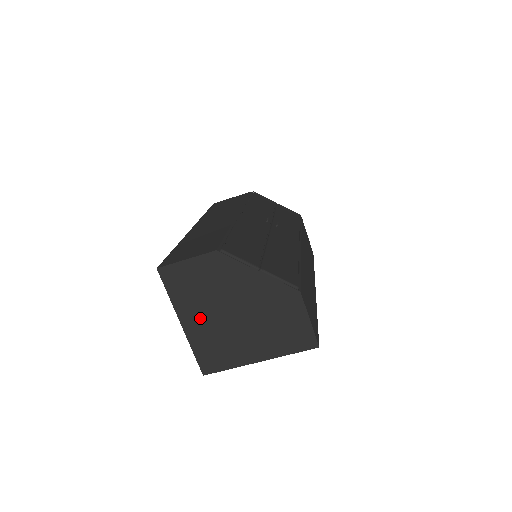
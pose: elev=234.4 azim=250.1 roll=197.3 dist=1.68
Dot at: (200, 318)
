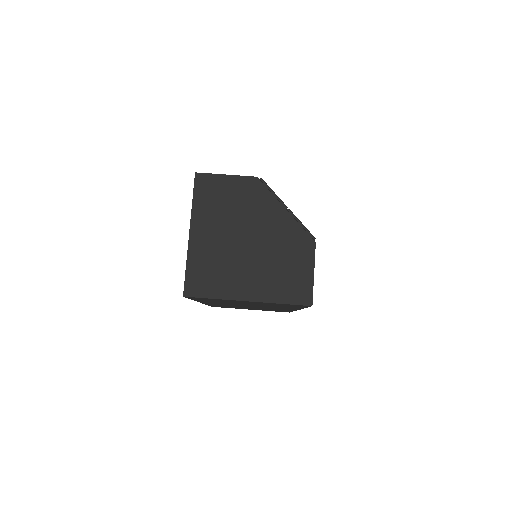
Dot at: (211, 234)
